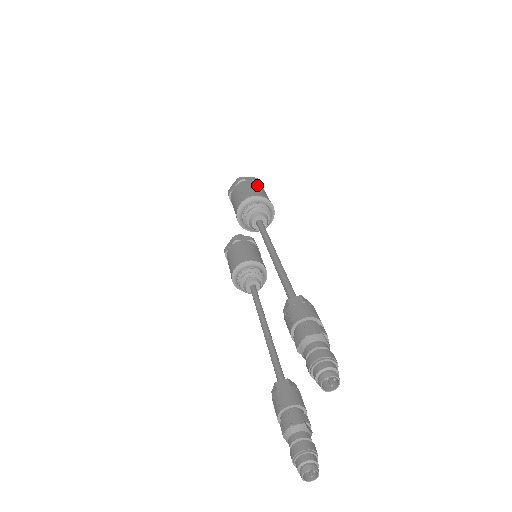
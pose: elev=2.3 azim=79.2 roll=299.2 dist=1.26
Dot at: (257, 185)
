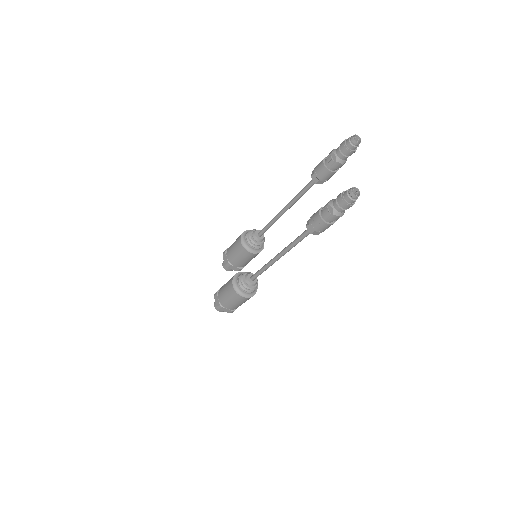
Dot at: occluded
